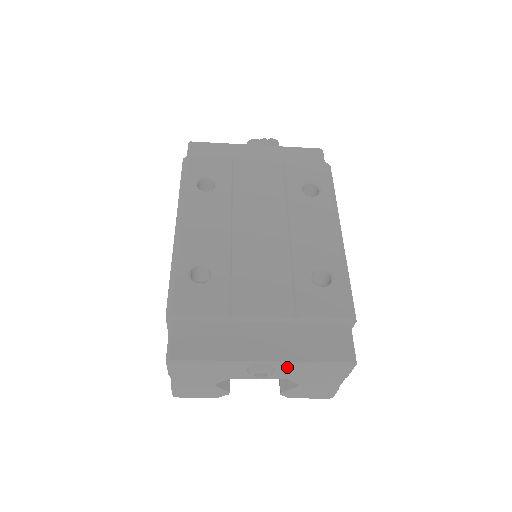
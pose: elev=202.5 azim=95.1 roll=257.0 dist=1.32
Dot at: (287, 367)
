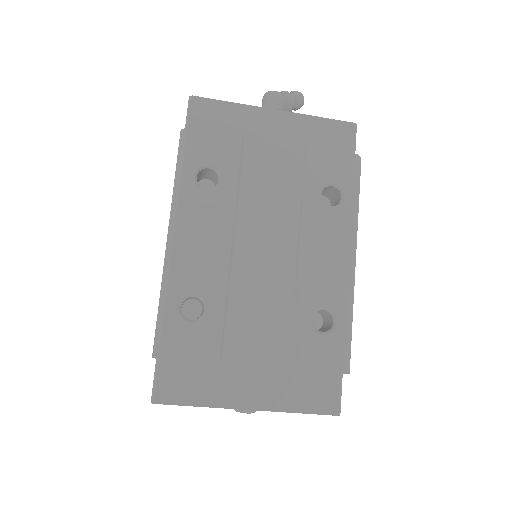
Dot at: occluded
